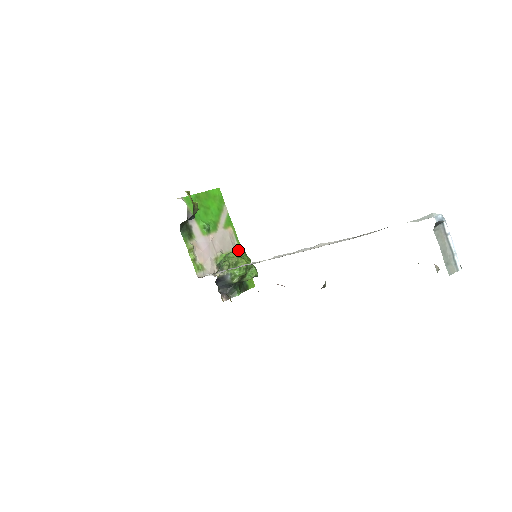
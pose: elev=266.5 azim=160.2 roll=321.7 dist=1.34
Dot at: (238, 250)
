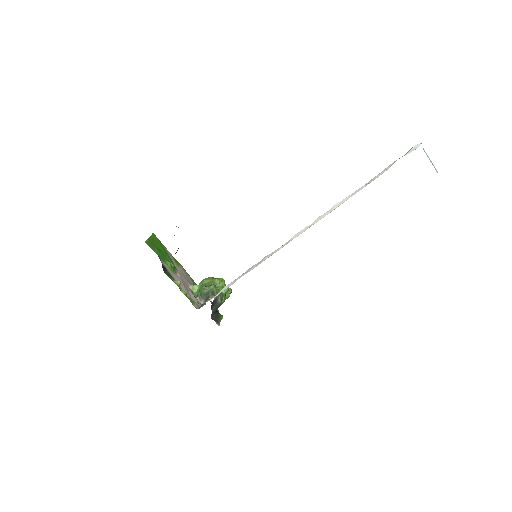
Dot at: (194, 283)
